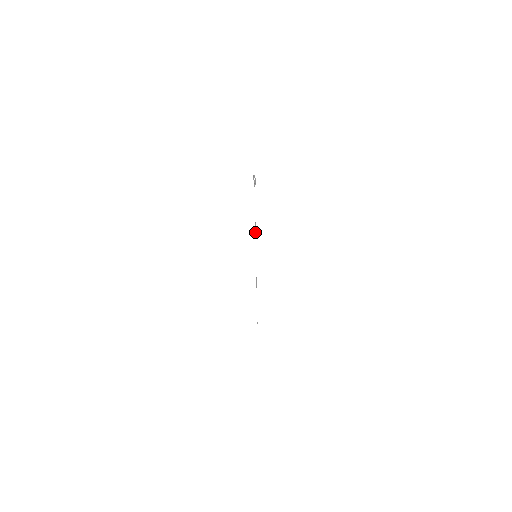
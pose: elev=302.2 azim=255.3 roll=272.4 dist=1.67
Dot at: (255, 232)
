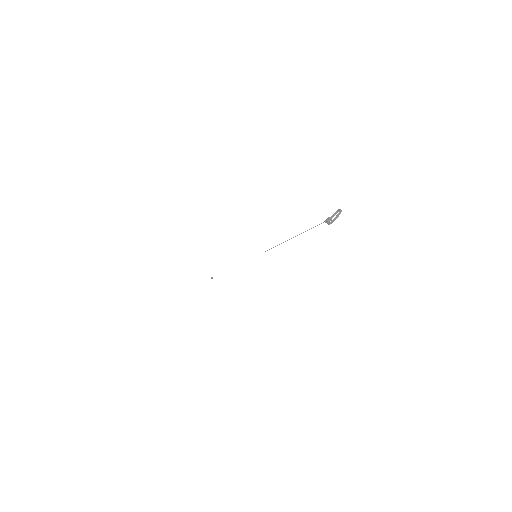
Dot at: occluded
